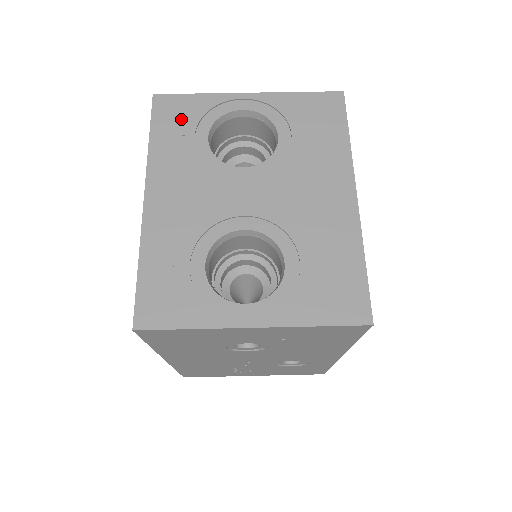
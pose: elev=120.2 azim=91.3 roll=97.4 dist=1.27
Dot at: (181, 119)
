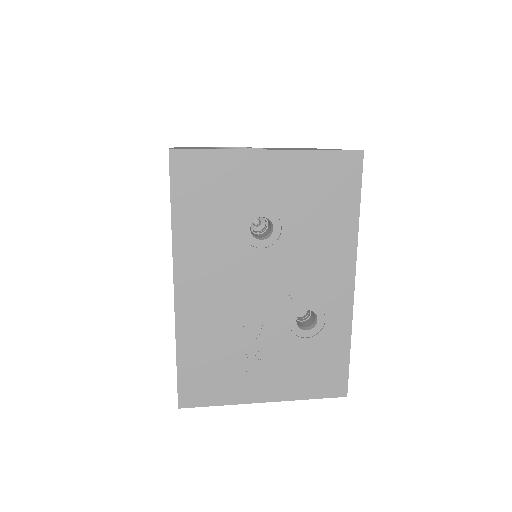
Dot at: occluded
